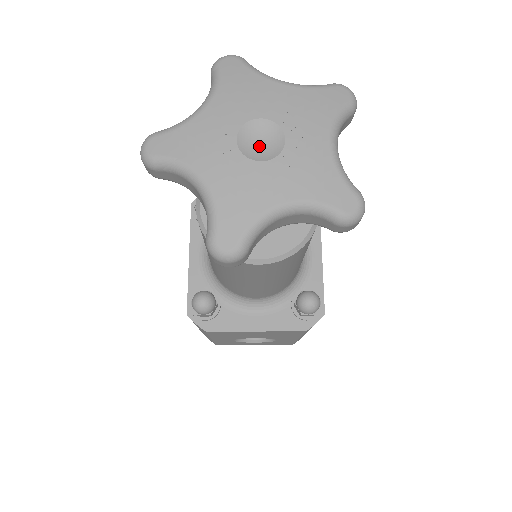
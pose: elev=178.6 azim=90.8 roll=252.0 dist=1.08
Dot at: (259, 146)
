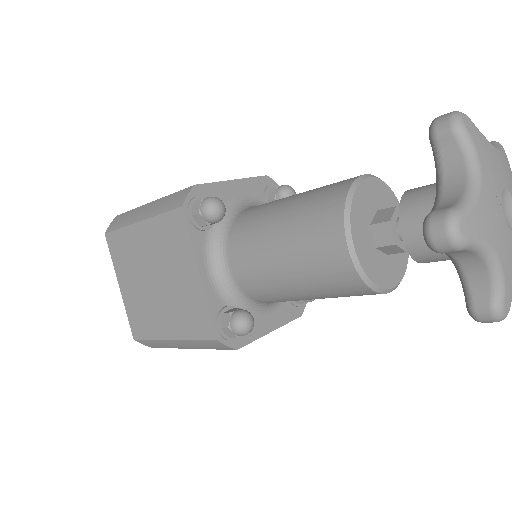
Dot at: (504, 214)
